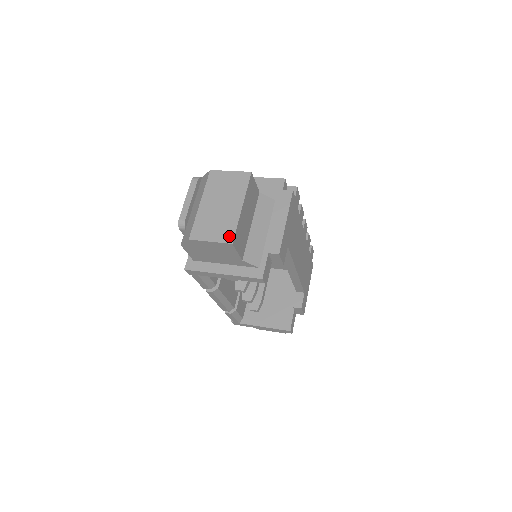
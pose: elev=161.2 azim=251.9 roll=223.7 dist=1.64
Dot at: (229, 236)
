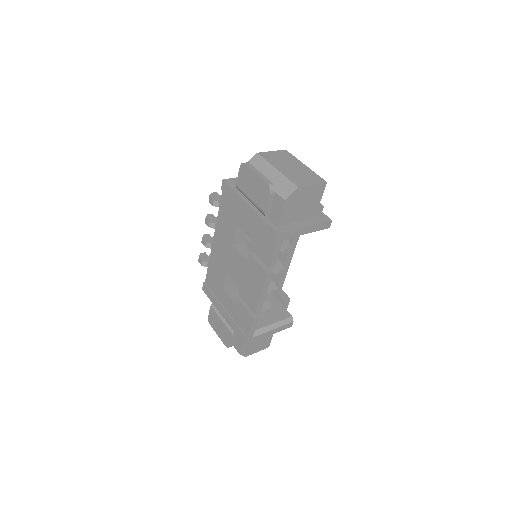
Dot at: (320, 179)
